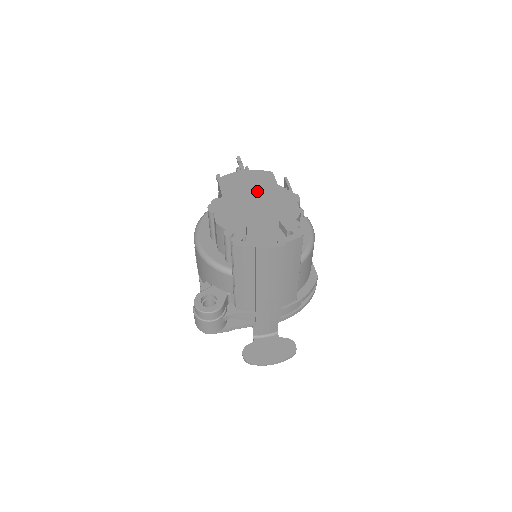
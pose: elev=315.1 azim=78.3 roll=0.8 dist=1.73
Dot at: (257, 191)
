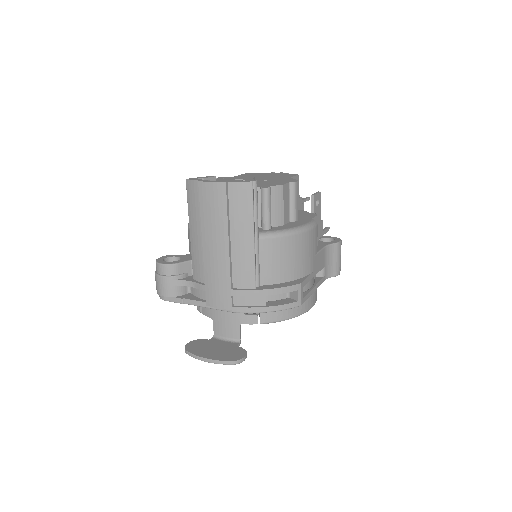
Dot at: (266, 177)
